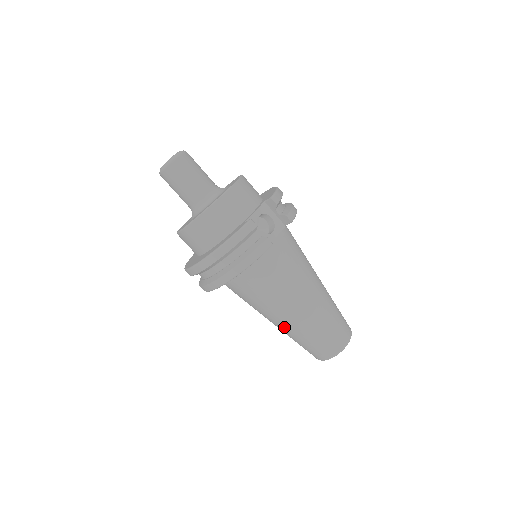
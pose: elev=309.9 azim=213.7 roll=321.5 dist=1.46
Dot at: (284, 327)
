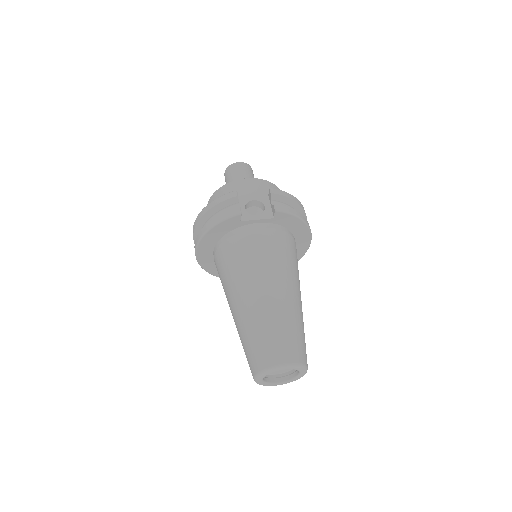
Dot at: (235, 319)
